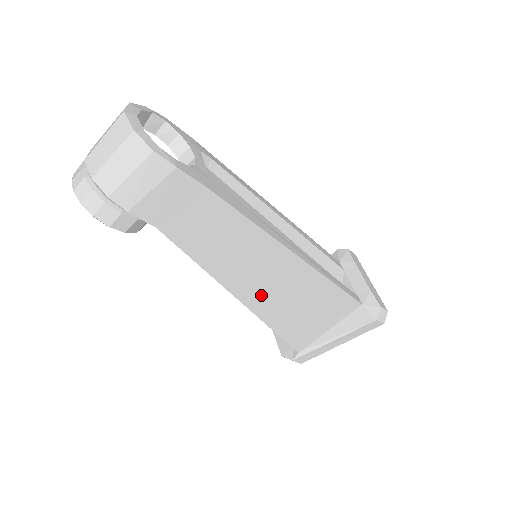
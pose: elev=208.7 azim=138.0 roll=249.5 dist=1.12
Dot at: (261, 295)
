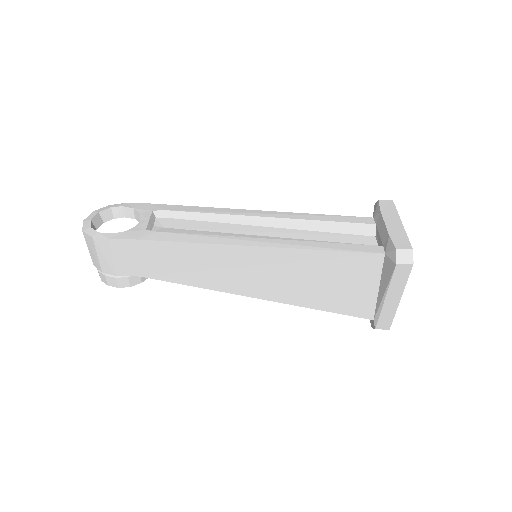
Dot at: (266, 287)
